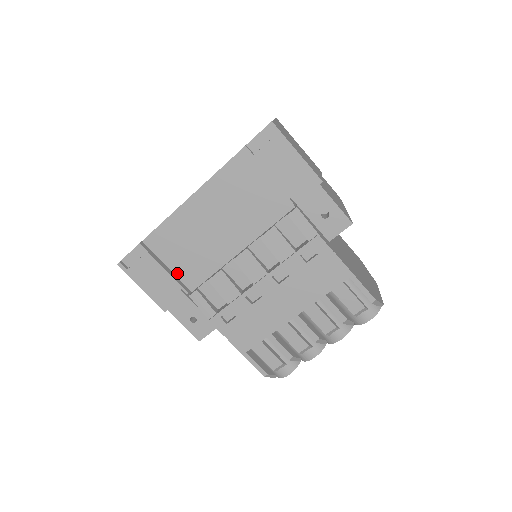
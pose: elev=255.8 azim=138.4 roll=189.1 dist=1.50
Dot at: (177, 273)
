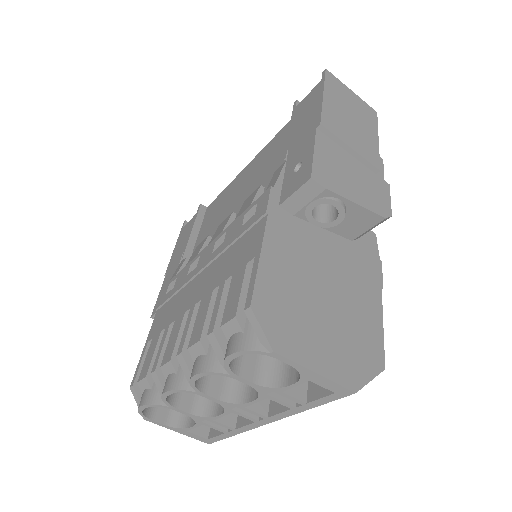
Dot at: (197, 241)
